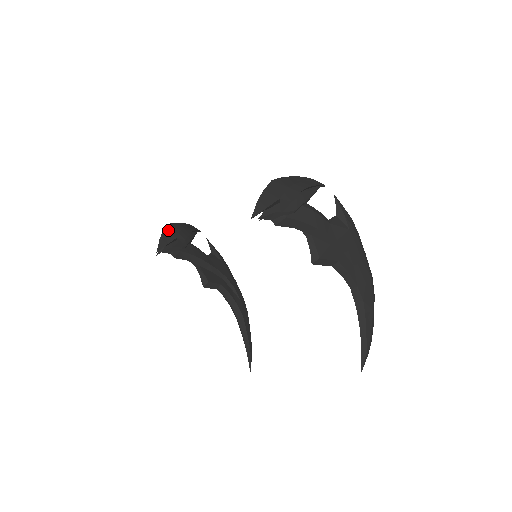
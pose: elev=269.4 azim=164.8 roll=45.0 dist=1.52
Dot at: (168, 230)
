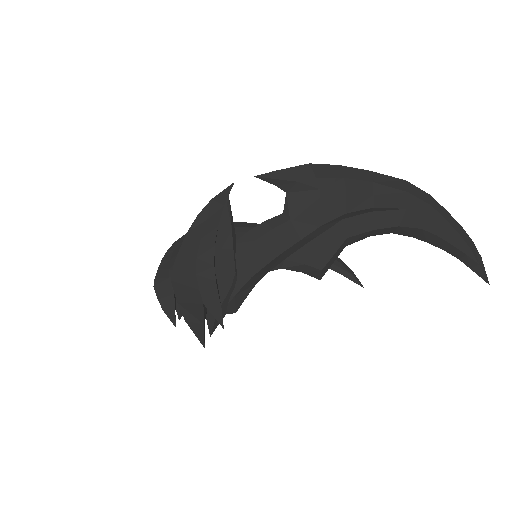
Dot at: (160, 293)
